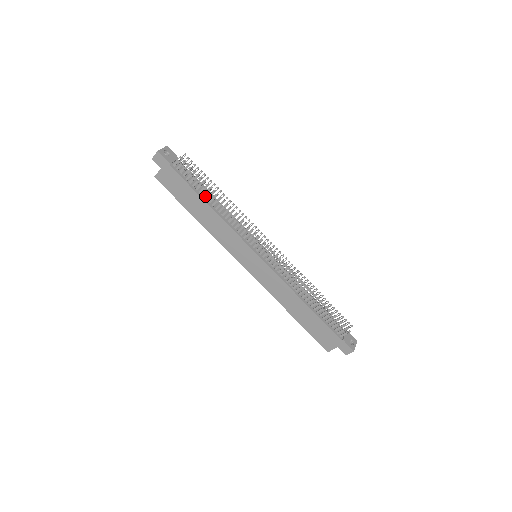
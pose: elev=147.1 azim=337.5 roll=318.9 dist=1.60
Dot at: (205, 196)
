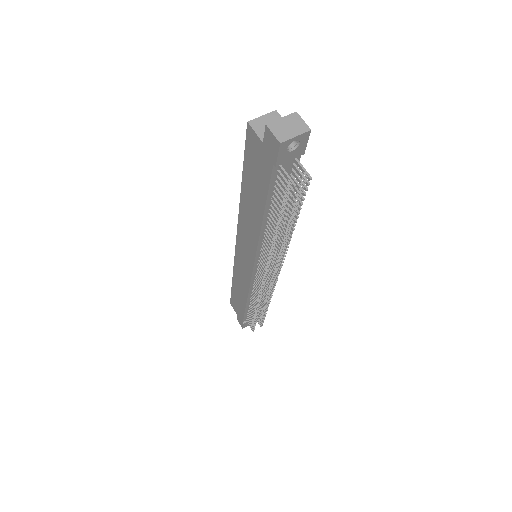
Dot at: occluded
